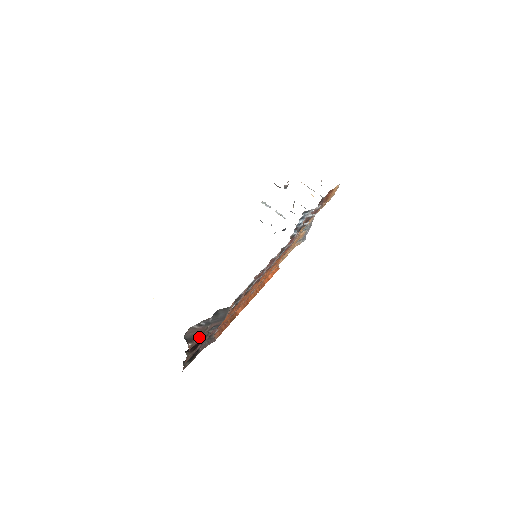
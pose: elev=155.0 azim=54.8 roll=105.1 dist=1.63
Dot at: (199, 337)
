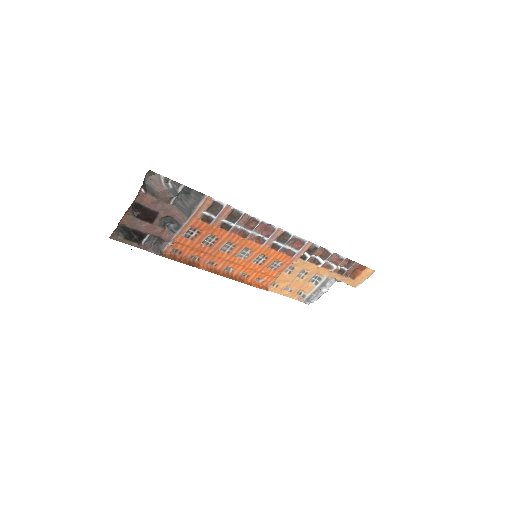
Dot at: (156, 198)
